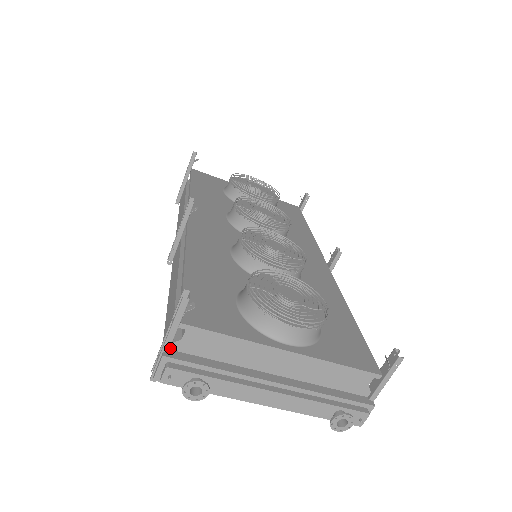
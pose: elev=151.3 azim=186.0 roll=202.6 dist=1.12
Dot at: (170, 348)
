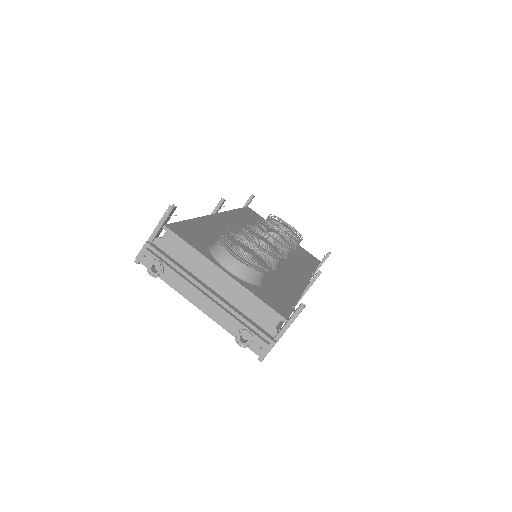
Dot at: (153, 242)
